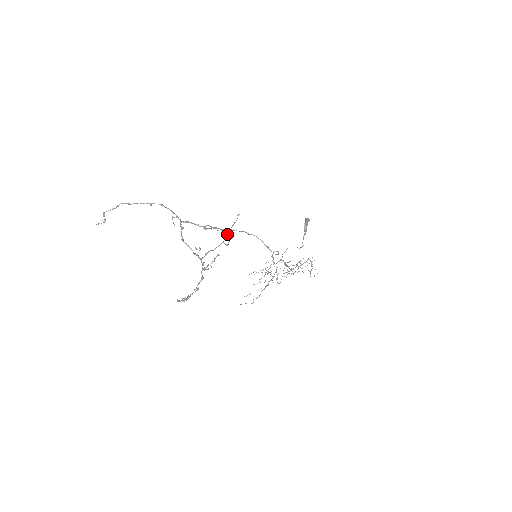
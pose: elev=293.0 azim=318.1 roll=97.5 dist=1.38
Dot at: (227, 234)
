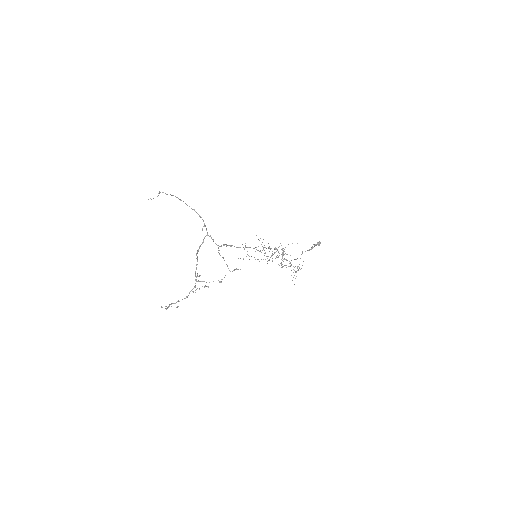
Dot at: occluded
